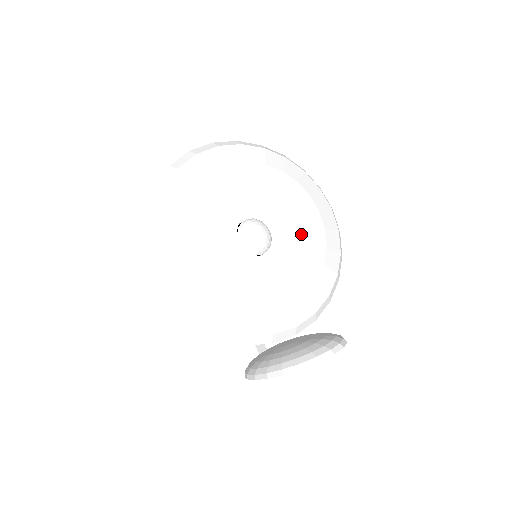
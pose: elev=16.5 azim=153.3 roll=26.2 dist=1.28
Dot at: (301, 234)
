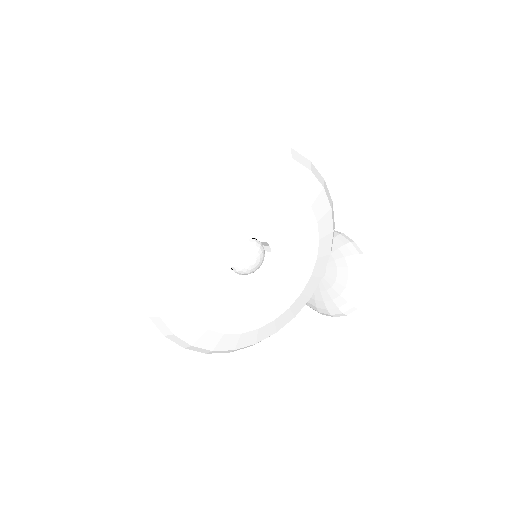
Dot at: (283, 220)
